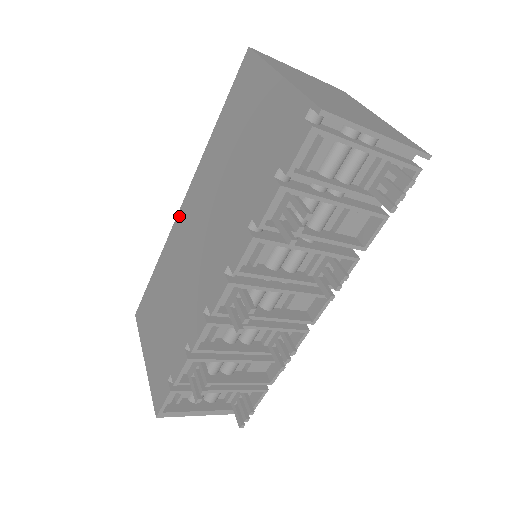
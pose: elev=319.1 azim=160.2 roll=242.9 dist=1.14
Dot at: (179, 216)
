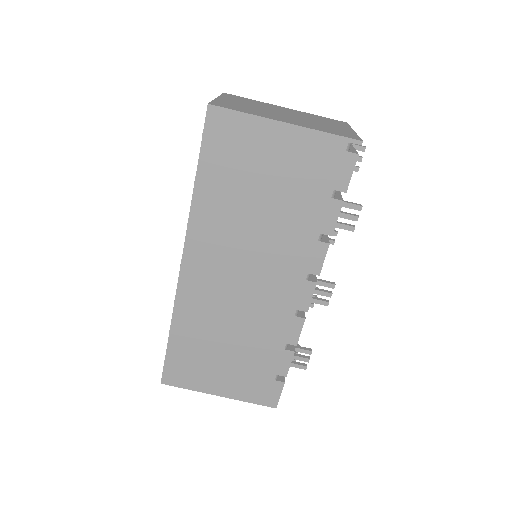
Dot at: (185, 277)
